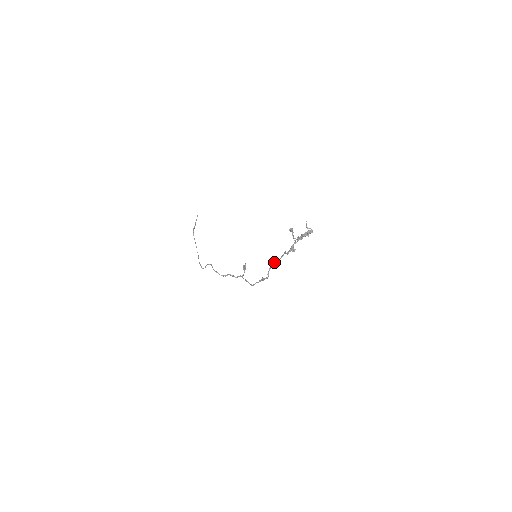
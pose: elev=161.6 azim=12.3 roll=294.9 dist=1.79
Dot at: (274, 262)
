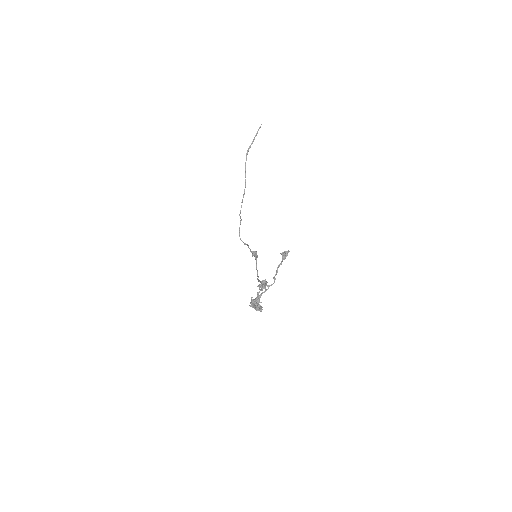
Dot at: (262, 283)
